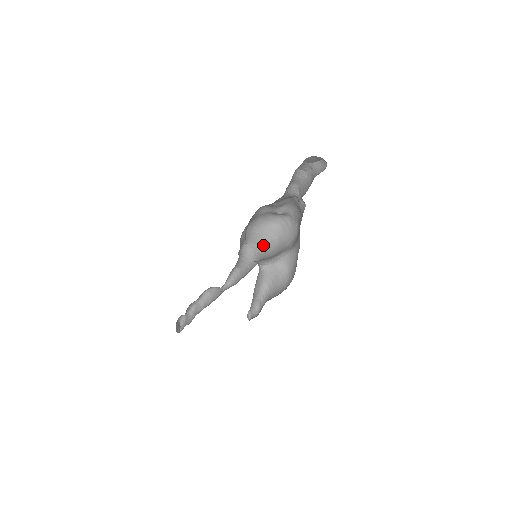
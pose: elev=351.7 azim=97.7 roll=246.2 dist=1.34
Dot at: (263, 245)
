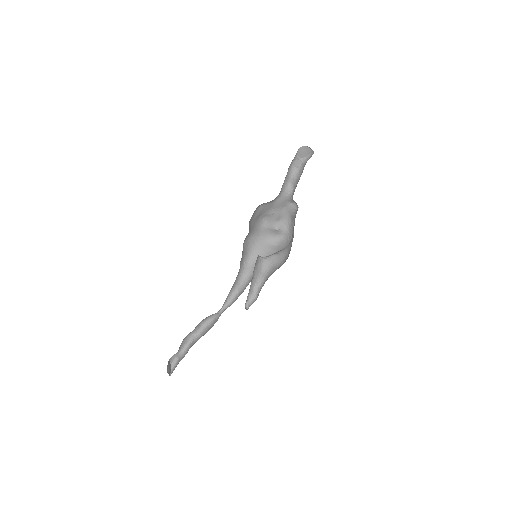
Dot at: occluded
